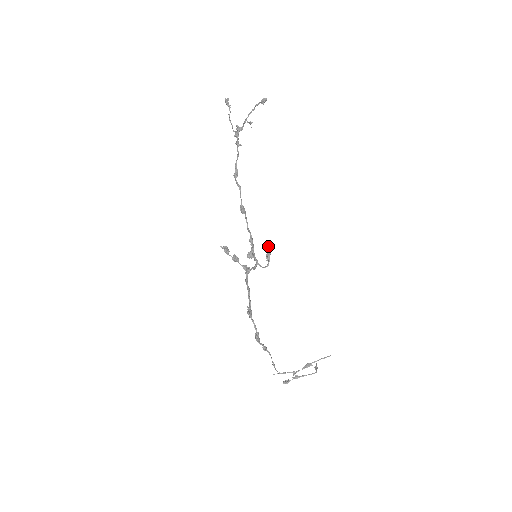
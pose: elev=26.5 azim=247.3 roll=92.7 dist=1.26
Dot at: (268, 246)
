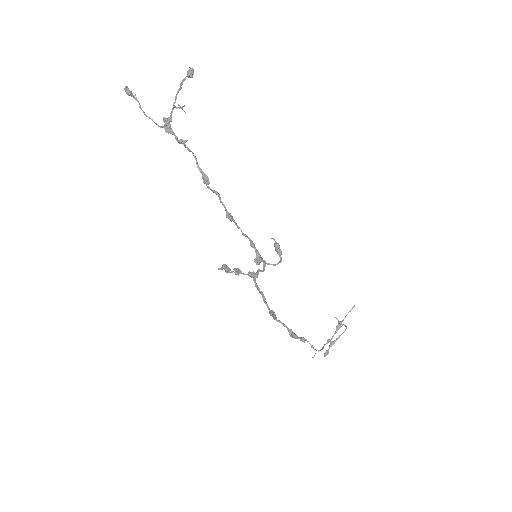
Dot at: (275, 241)
